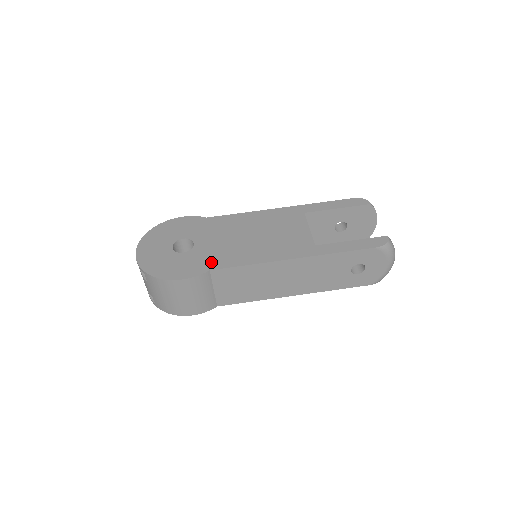
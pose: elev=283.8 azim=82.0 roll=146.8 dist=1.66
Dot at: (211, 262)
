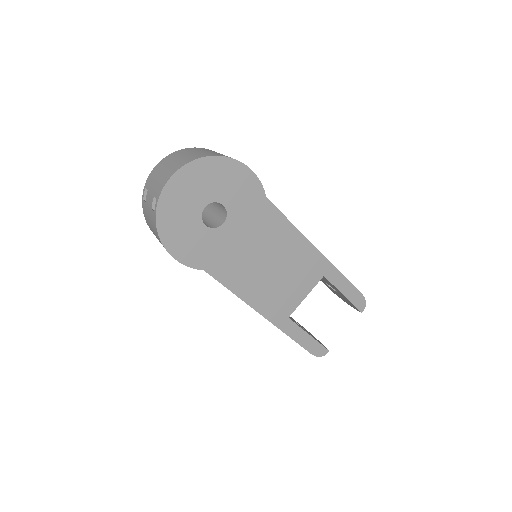
Dot at: (213, 262)
